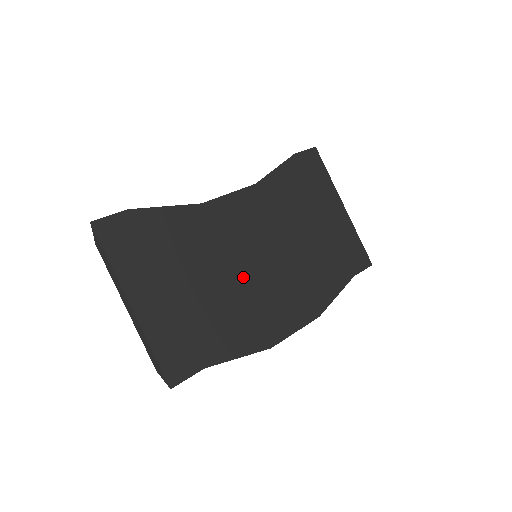
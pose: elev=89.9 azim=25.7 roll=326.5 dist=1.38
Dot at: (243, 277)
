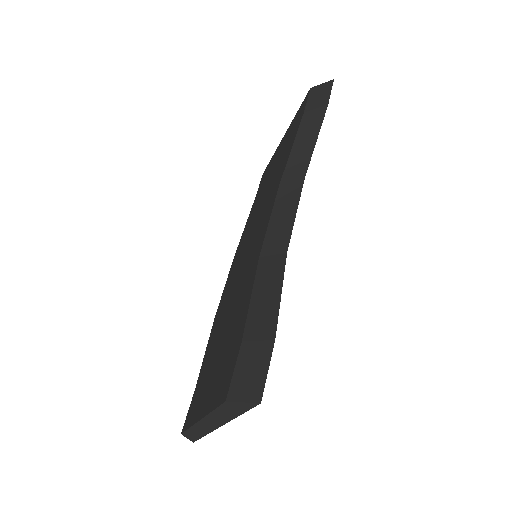
Dot at: occluded
